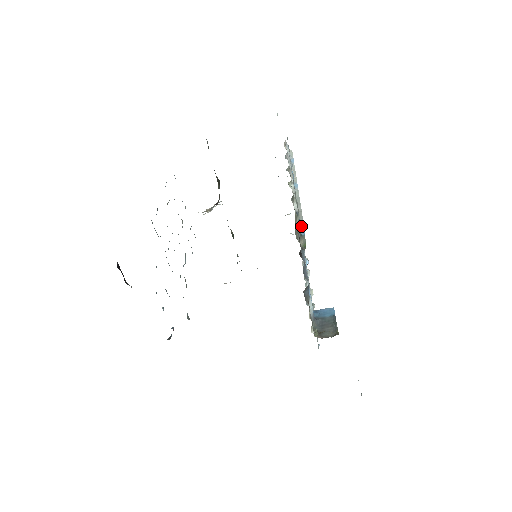
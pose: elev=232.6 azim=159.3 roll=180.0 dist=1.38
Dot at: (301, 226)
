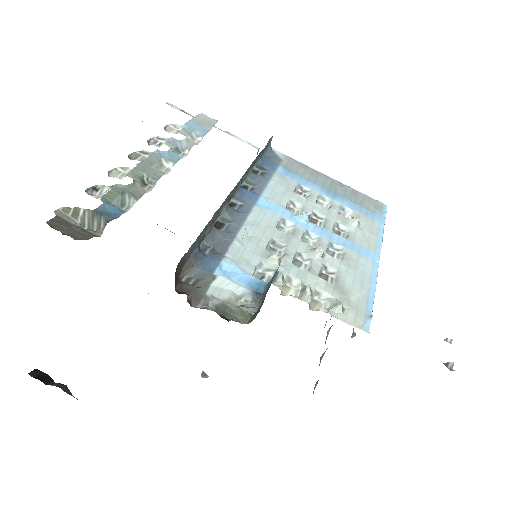
Dot at: (130, 207)
